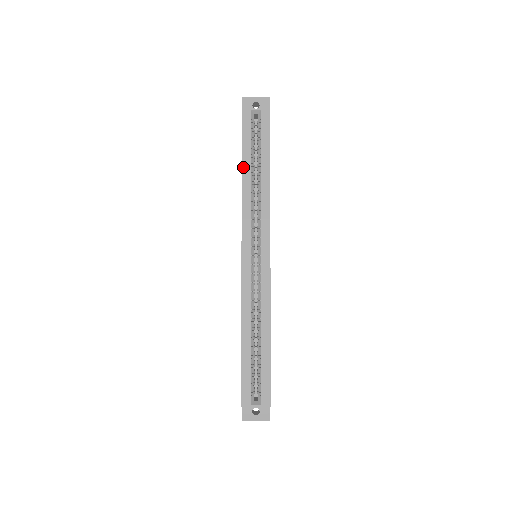
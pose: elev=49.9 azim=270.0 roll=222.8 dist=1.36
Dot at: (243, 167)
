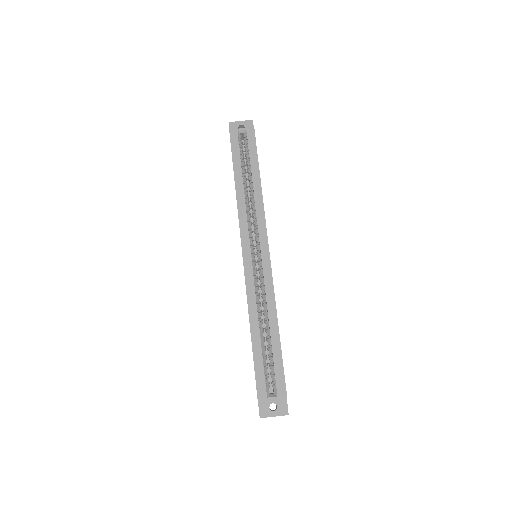
Dot at: (235, 177)
